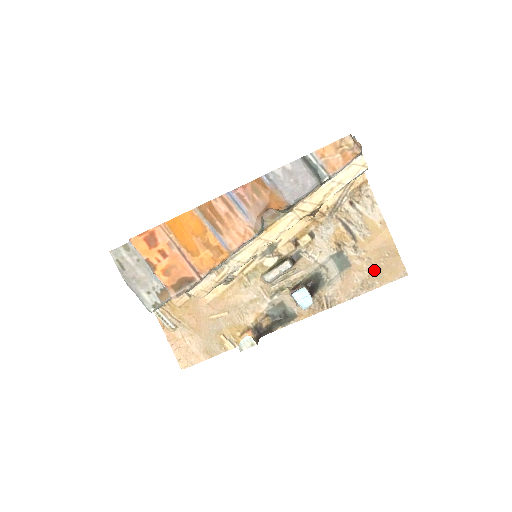
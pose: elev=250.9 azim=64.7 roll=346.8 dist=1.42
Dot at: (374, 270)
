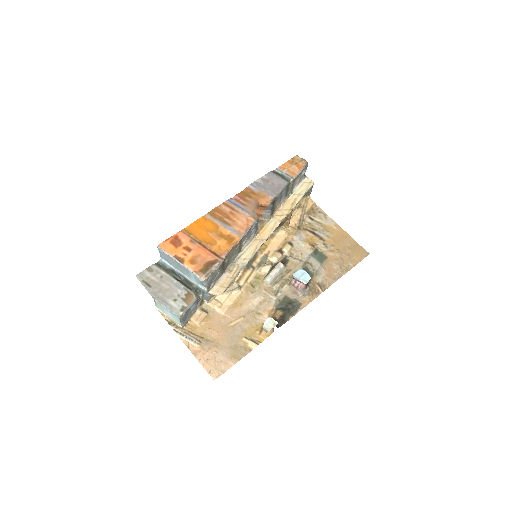
Dot at: (345, 256)
